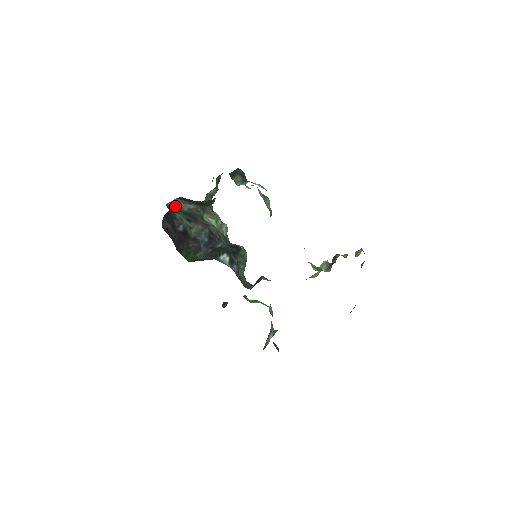
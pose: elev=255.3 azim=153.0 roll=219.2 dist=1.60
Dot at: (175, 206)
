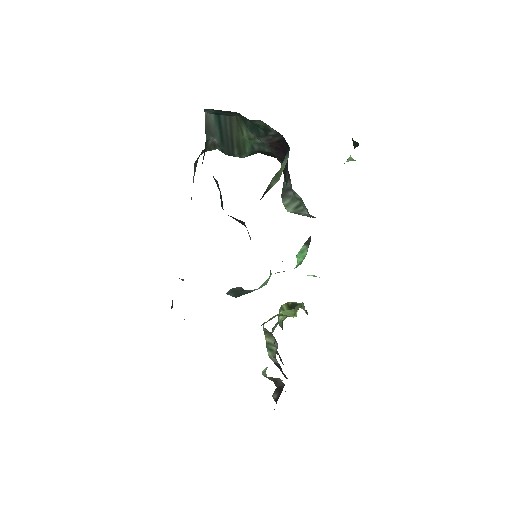
Dot at: (205, 122)
